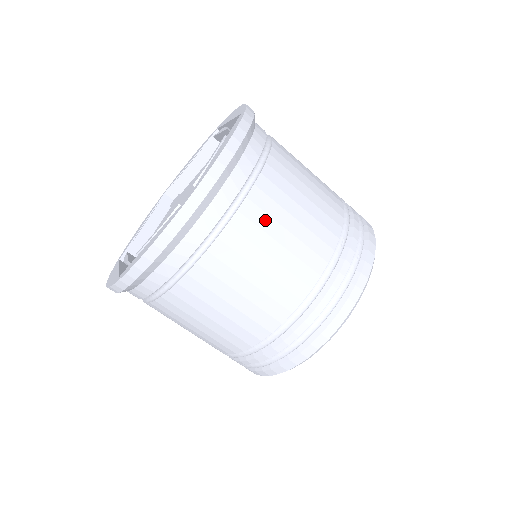
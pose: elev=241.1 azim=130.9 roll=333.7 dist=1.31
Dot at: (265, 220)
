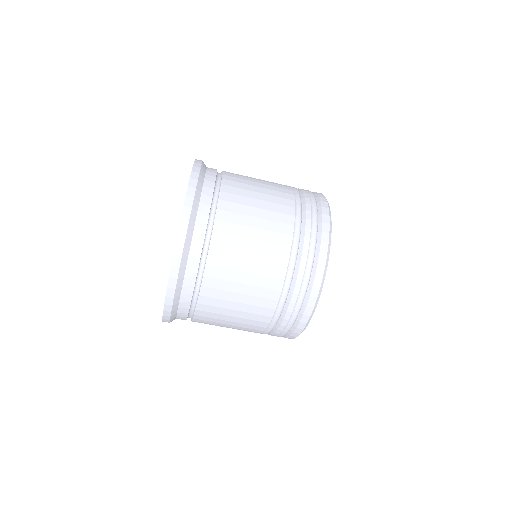
Dot at: (230, 251)
